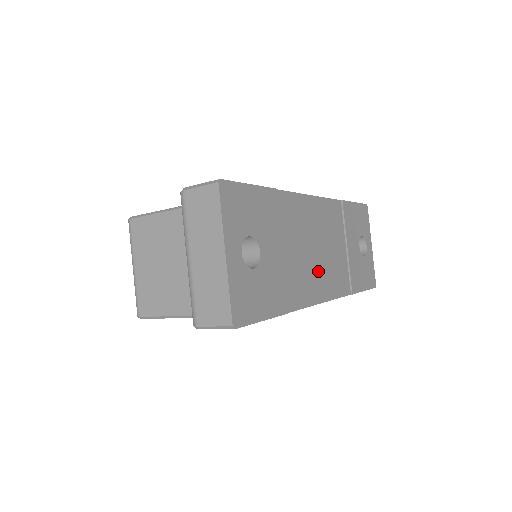
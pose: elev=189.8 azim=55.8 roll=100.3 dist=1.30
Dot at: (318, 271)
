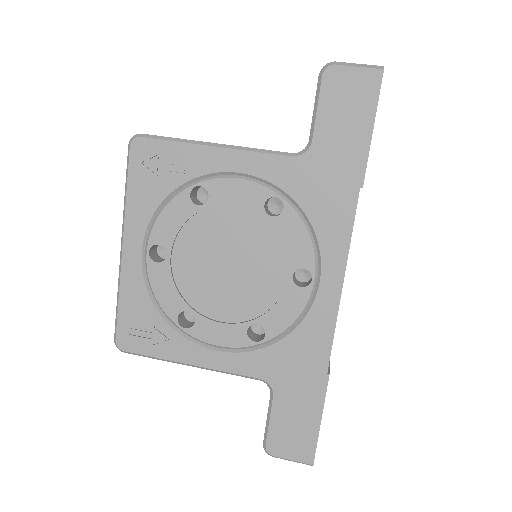
Dot at: occluded
